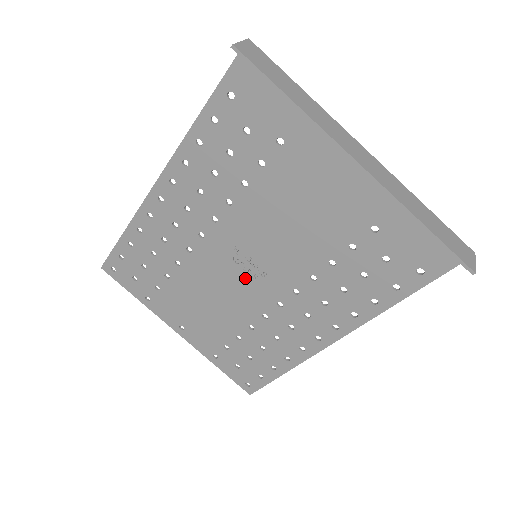
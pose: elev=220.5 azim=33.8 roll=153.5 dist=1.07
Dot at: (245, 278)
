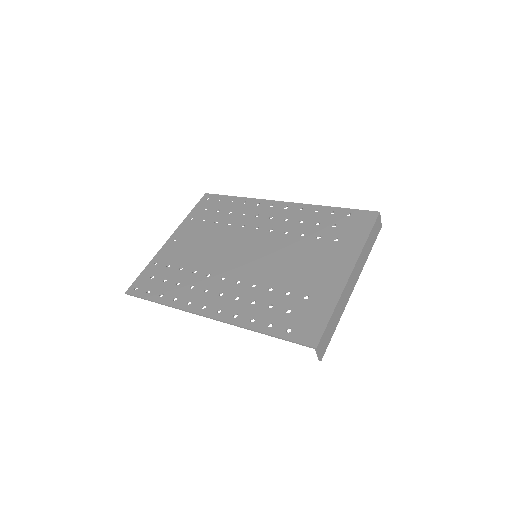
Dot at: (241, 249)
